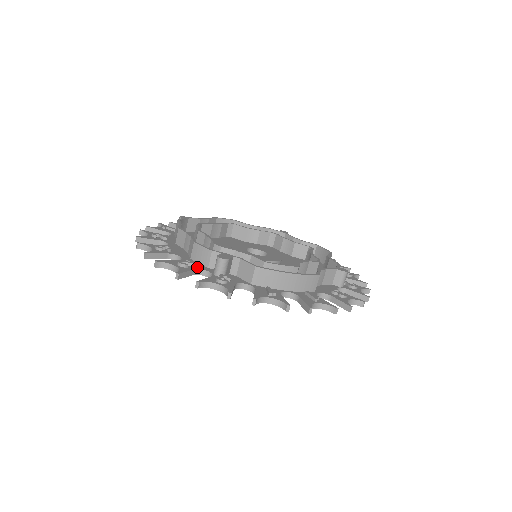
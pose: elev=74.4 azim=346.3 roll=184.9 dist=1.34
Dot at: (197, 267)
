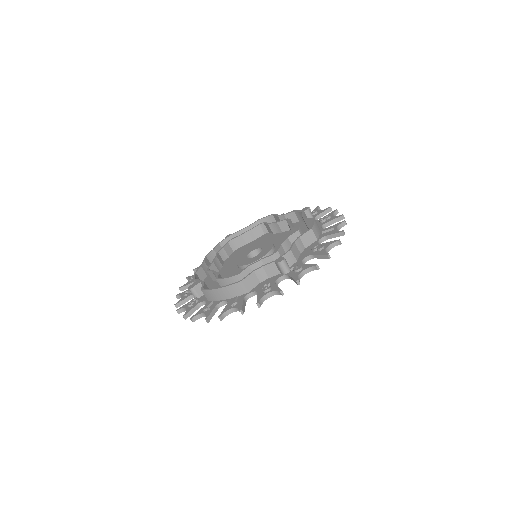
Dot at: occluded
